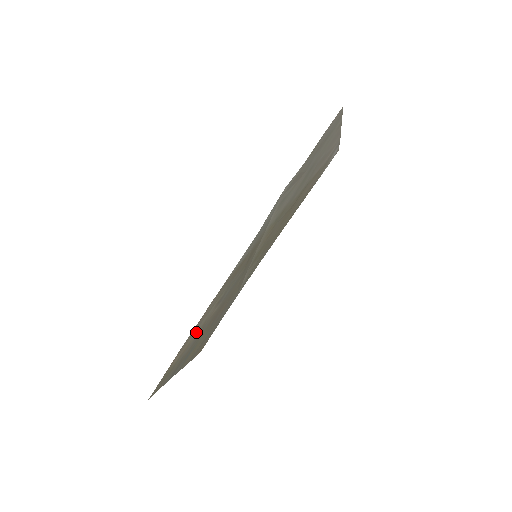
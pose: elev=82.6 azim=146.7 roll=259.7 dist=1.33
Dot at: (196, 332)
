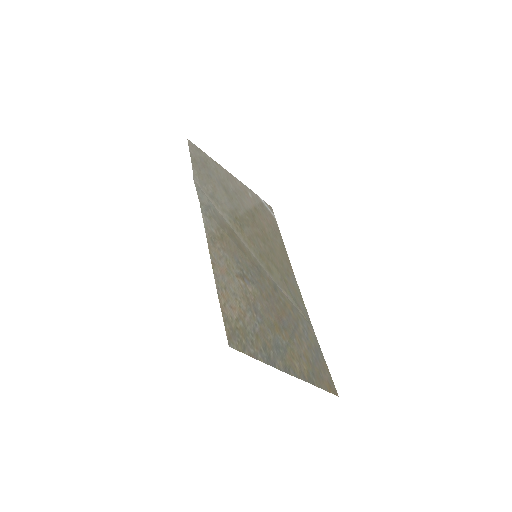
Dot at: (237, 297)
